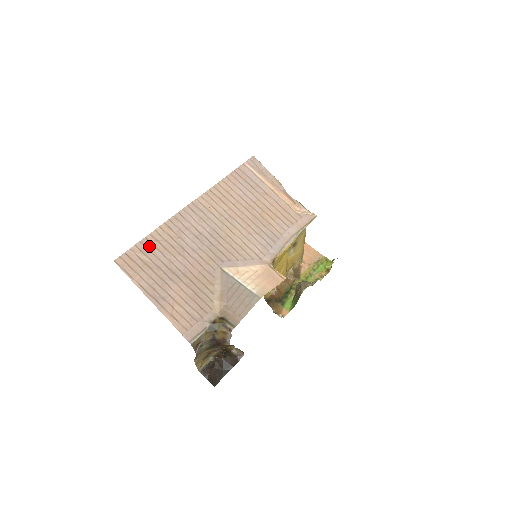
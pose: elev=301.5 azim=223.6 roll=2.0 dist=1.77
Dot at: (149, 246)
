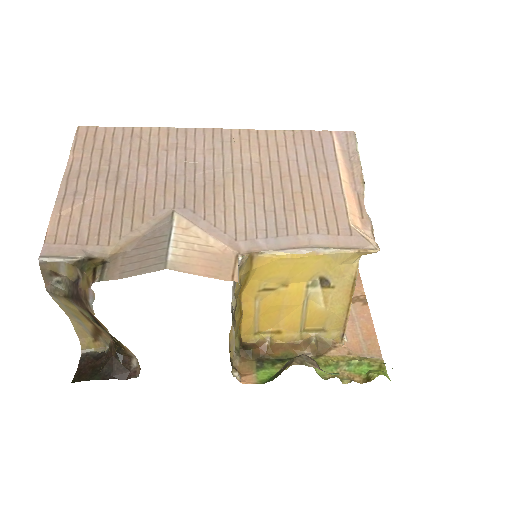
Dot at: (127, 137)
